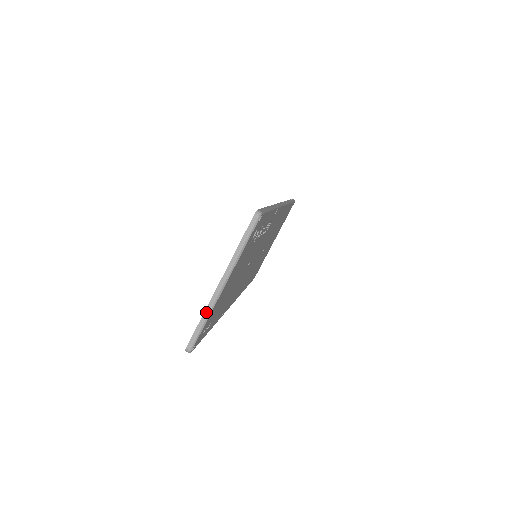
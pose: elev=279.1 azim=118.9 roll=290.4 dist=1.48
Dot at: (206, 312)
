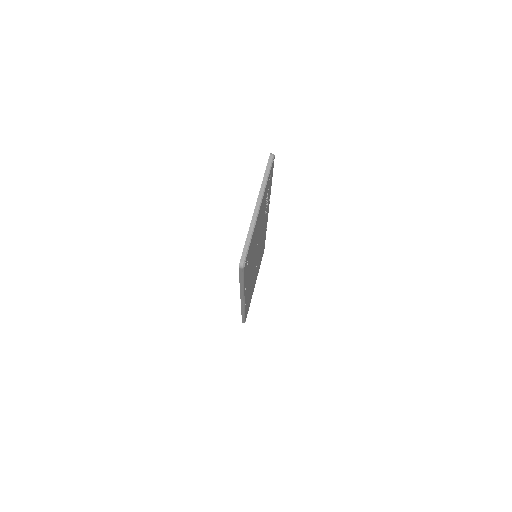
Dot at: (250, 229)
